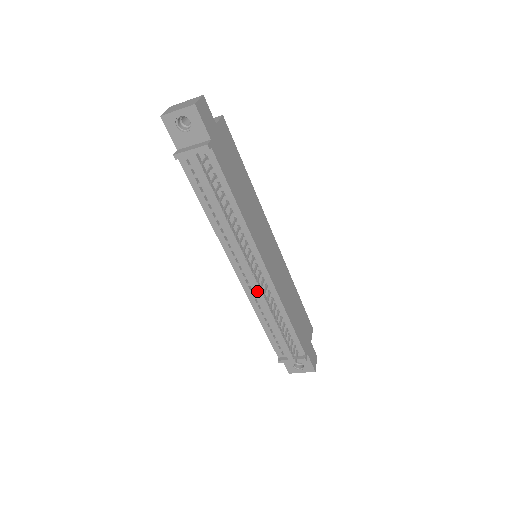
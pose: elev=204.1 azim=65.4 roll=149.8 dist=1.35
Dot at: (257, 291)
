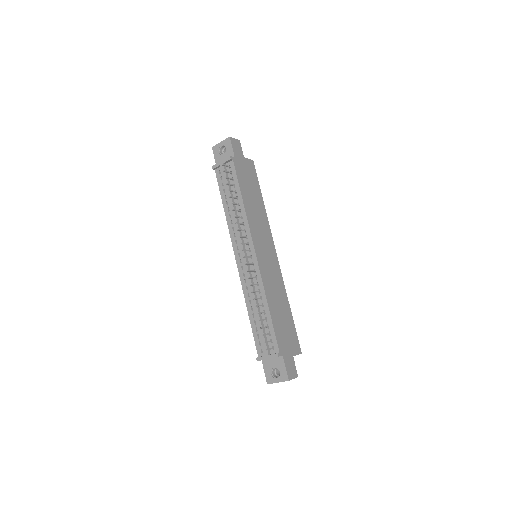
Dot at: (247, 274)
